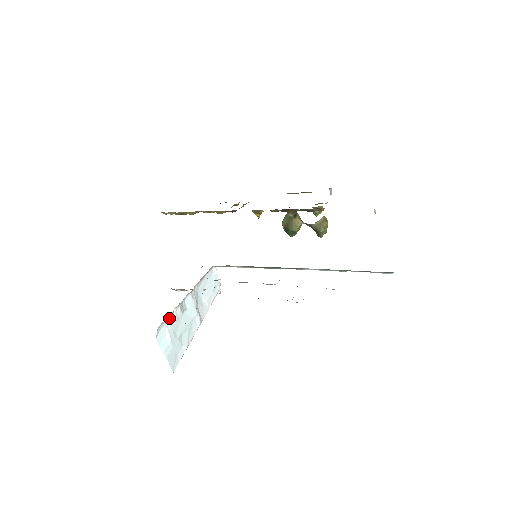
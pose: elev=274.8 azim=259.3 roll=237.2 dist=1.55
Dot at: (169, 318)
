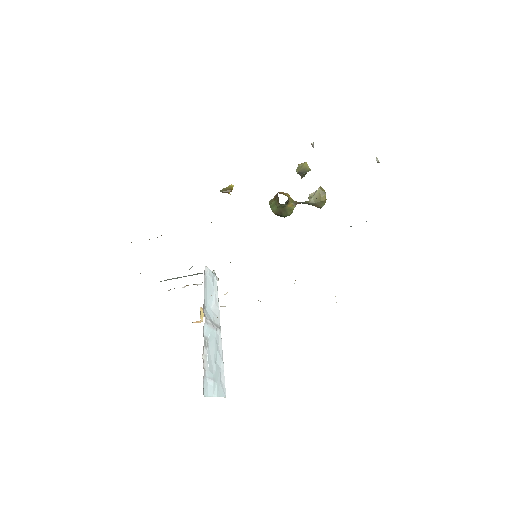
Dot at: (204, 370)
